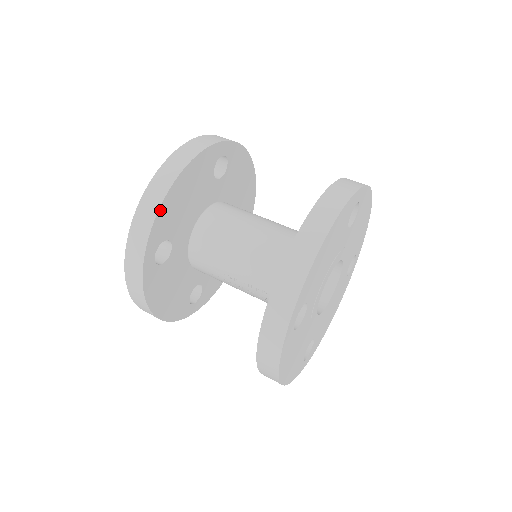
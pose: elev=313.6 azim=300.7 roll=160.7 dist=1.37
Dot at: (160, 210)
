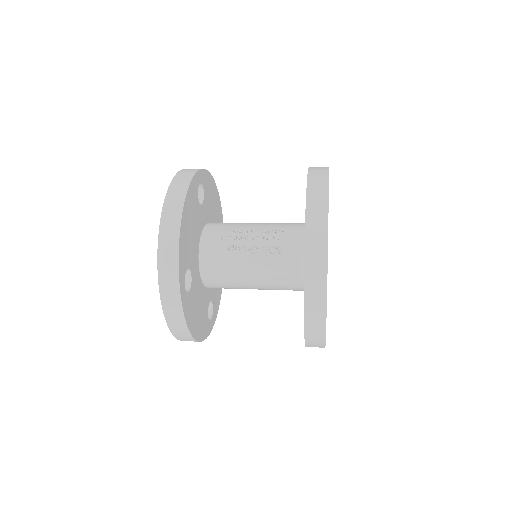
Dot at: (209, 174)
